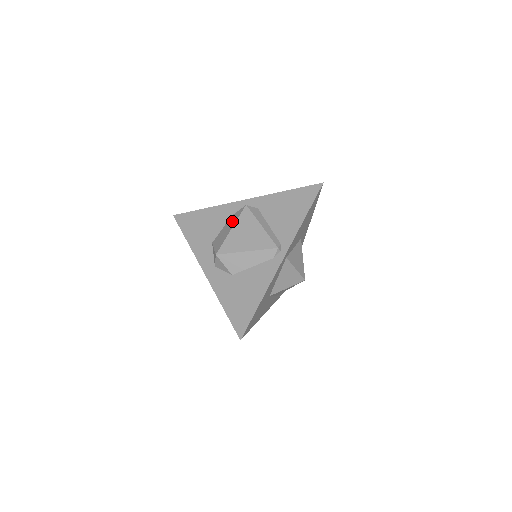
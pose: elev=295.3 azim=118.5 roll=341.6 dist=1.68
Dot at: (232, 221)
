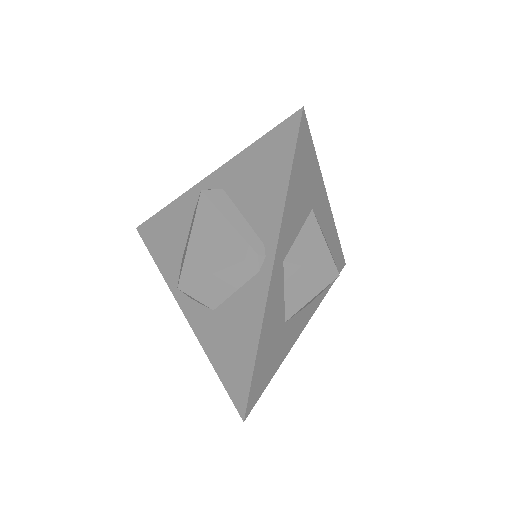
Dot at: (192, 222)
